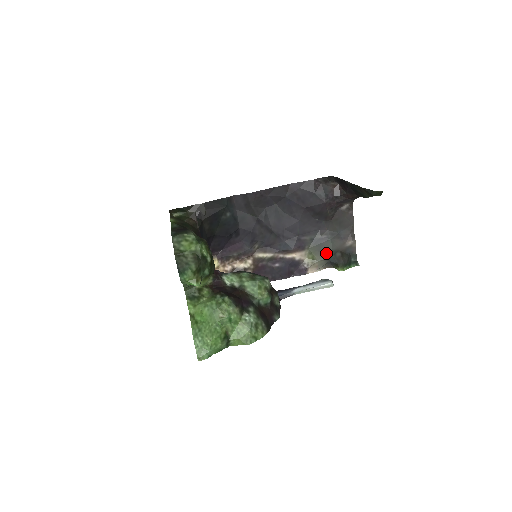
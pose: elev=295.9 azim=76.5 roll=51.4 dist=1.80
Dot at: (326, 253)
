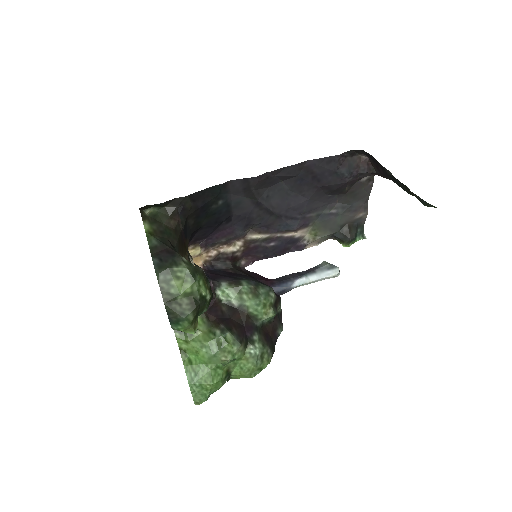
Dot at: (332, 229)
